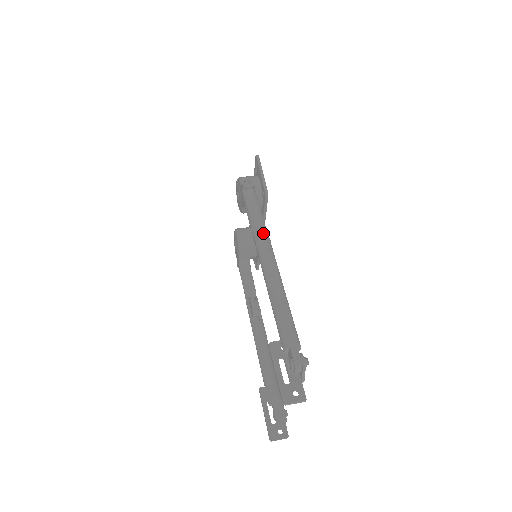
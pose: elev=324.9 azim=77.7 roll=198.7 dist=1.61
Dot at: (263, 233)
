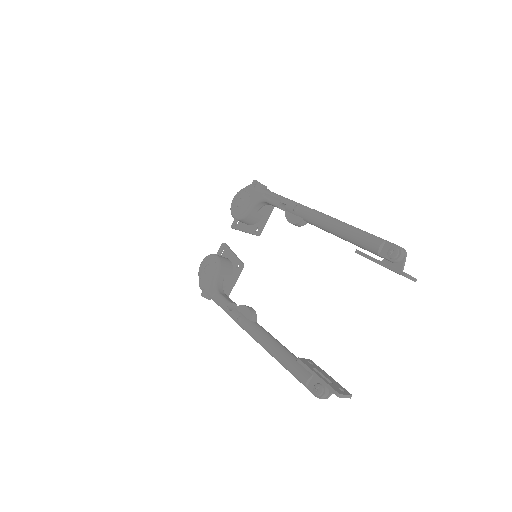
Dot at: occluded
